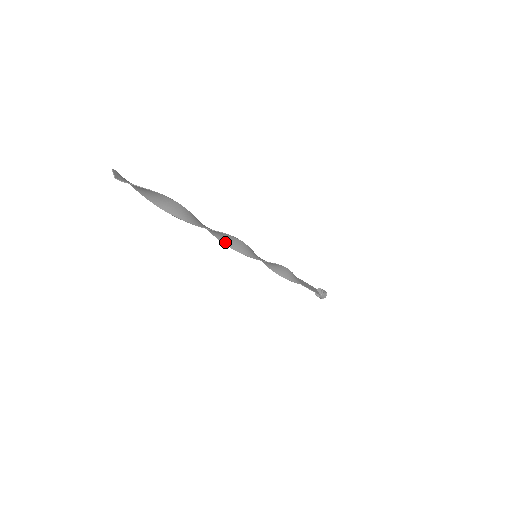
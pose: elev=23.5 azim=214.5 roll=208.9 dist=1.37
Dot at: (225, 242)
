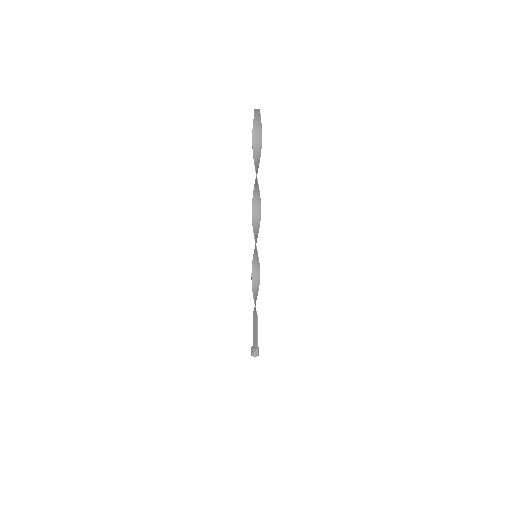
Dot at: (254, 222)
